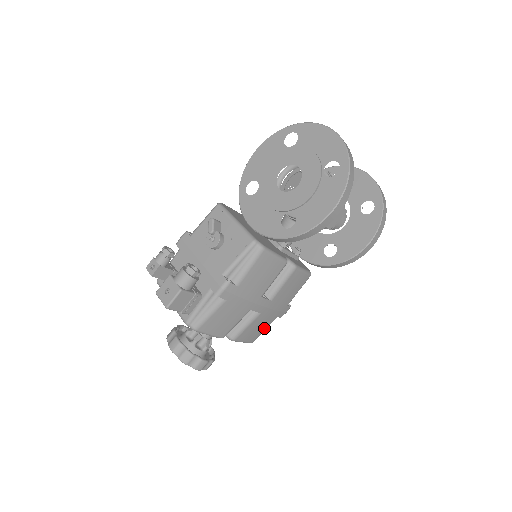
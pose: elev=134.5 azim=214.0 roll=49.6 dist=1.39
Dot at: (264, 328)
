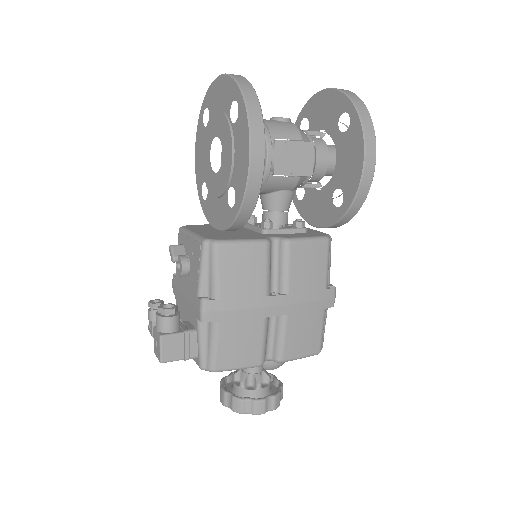
Dot at: (317, 329)
